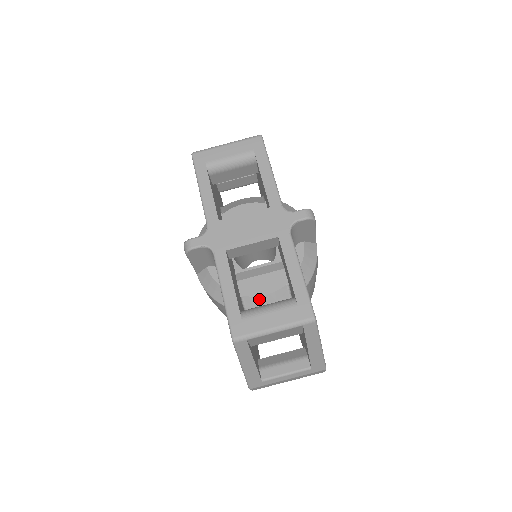
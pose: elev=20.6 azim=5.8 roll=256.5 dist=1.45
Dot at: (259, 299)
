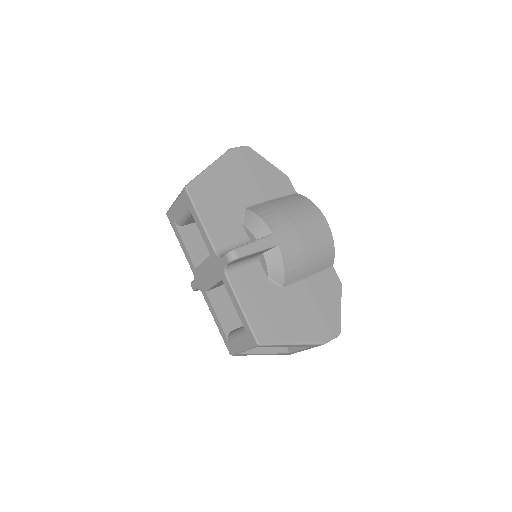
Dot at: occluded
